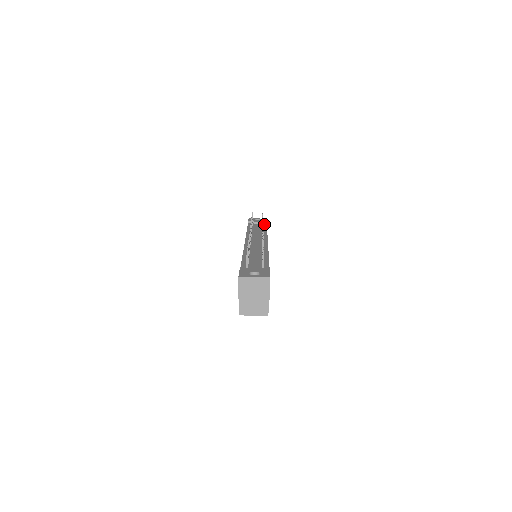
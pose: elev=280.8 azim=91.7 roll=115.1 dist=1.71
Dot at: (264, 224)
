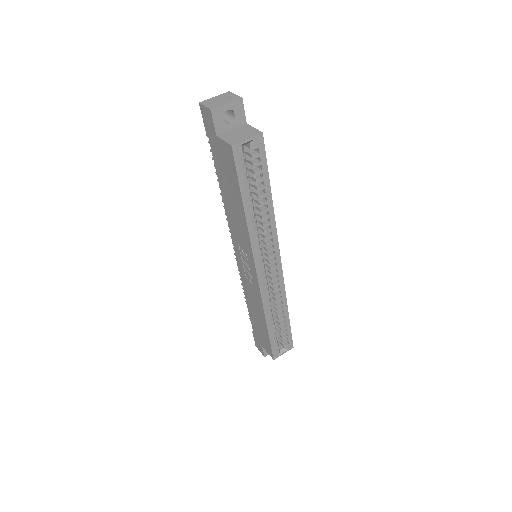
Dot at: occluded
